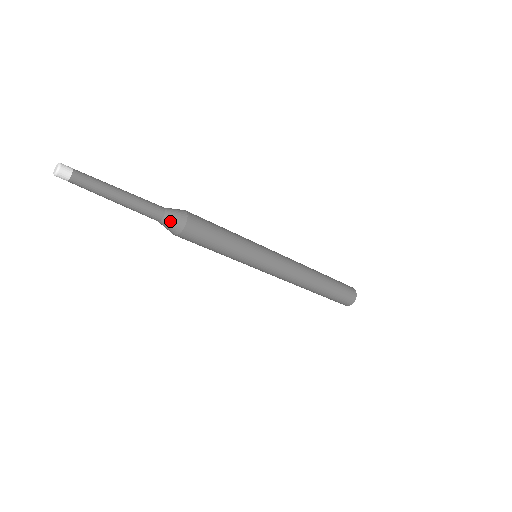
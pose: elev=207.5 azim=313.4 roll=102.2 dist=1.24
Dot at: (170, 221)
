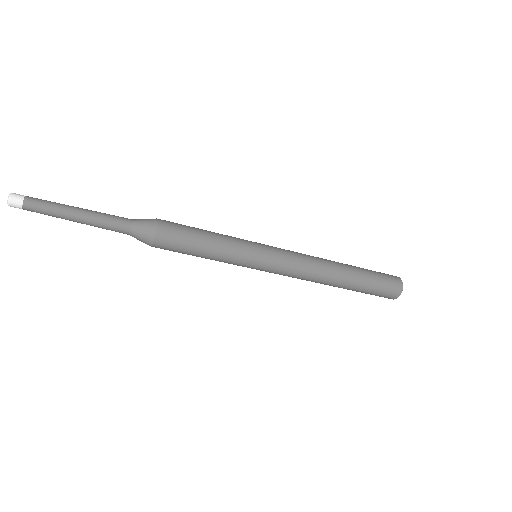
Dot at: (139, 232)
